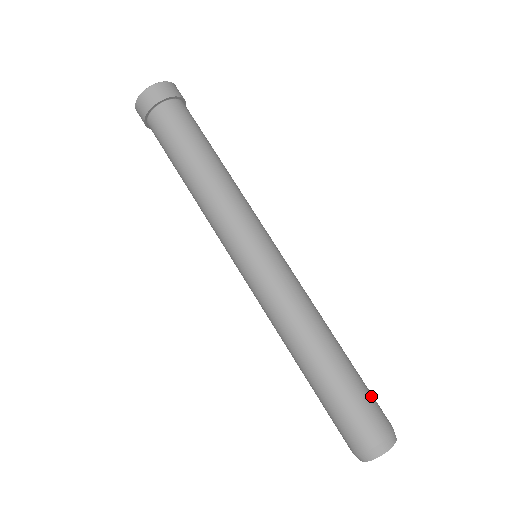
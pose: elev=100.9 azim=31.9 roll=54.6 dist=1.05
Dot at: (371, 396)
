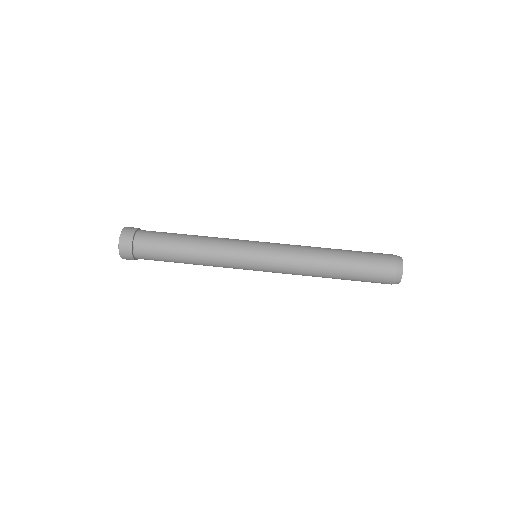
Dot at: occluded
